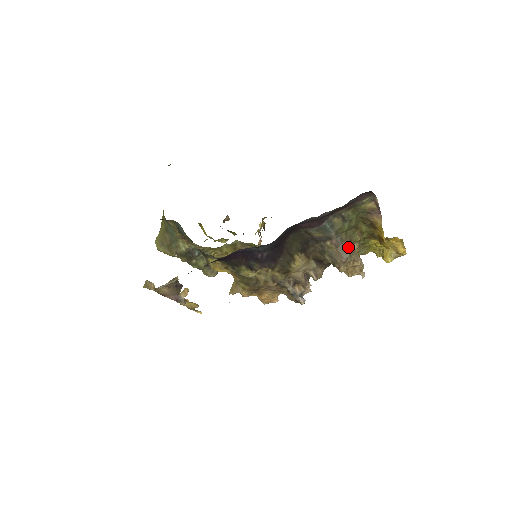
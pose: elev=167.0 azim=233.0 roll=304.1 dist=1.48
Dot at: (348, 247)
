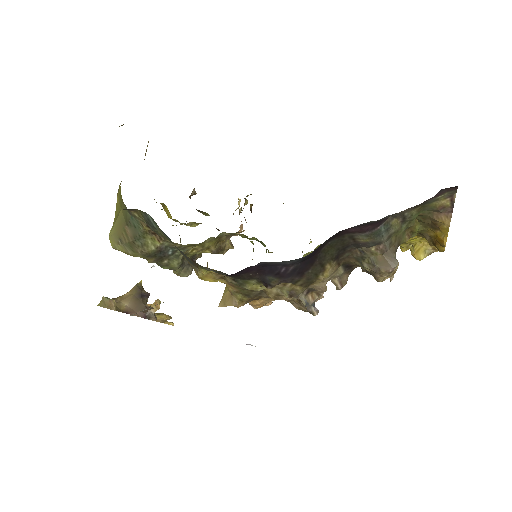
Dot at: occluded
